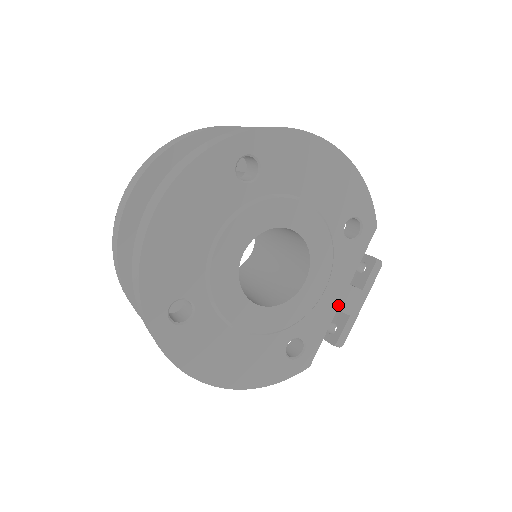
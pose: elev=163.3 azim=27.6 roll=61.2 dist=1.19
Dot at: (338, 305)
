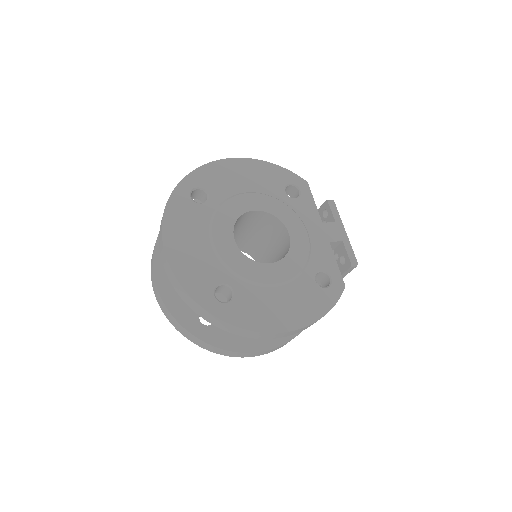
Dot at: (327, 238)
